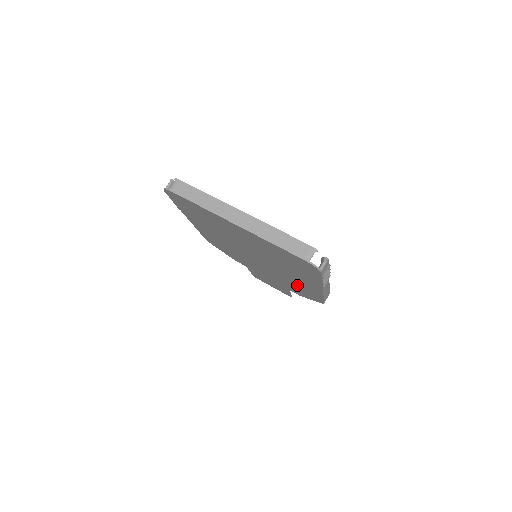
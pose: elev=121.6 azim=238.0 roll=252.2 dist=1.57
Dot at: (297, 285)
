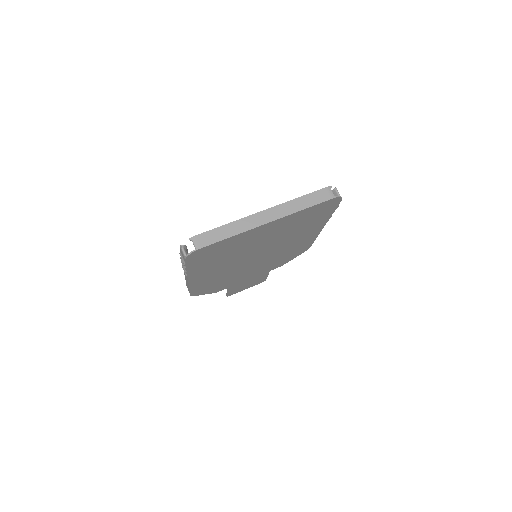
Dot at: (291, 251)
